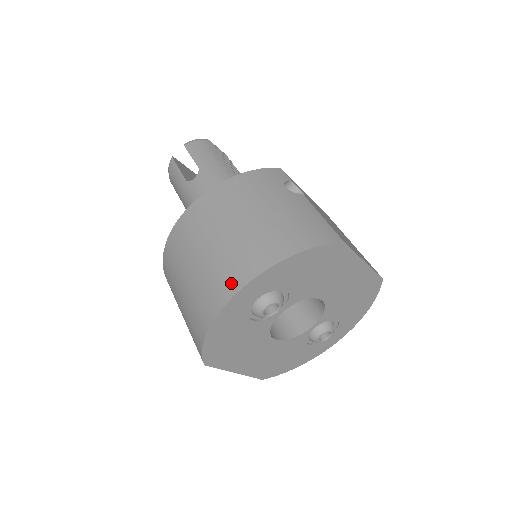
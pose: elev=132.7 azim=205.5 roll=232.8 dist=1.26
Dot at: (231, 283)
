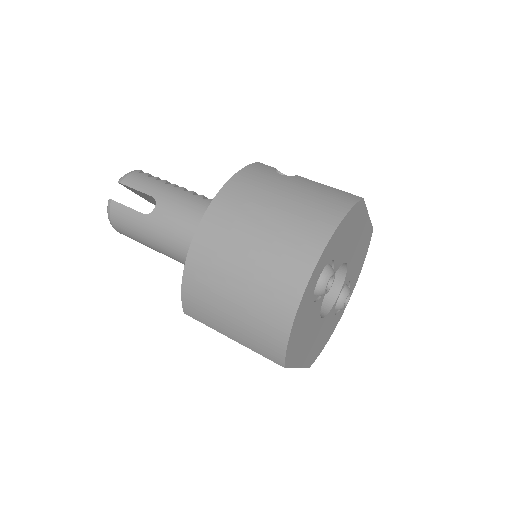
Dot at: (299, 269)
